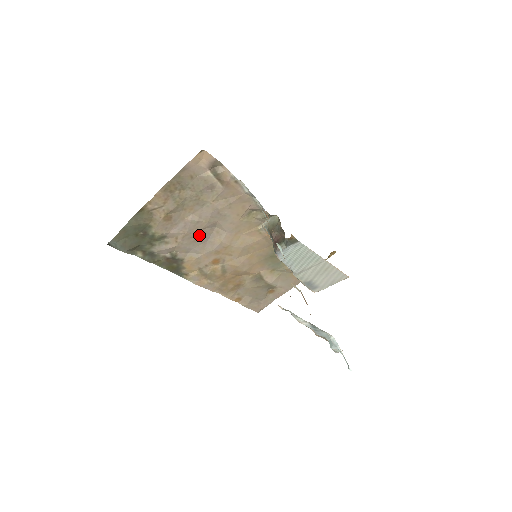
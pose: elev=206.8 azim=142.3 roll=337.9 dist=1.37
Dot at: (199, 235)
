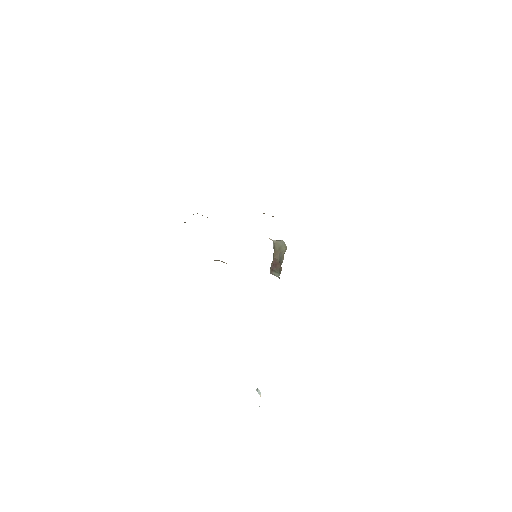
Dot at: occluded
